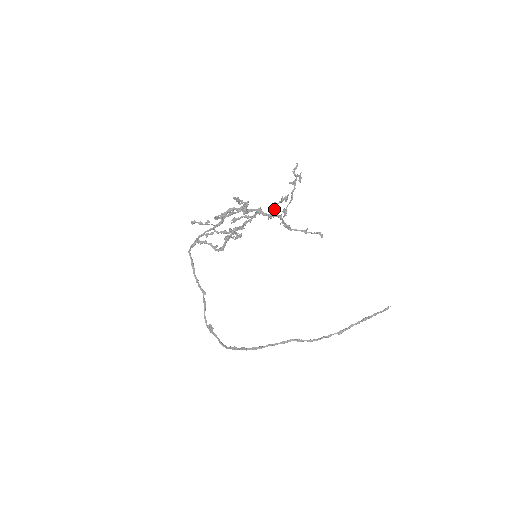
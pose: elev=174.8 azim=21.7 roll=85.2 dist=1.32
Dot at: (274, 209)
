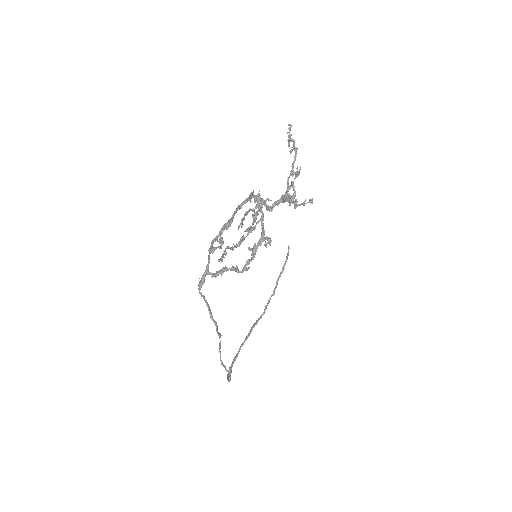
Dot at: (294, 190)
